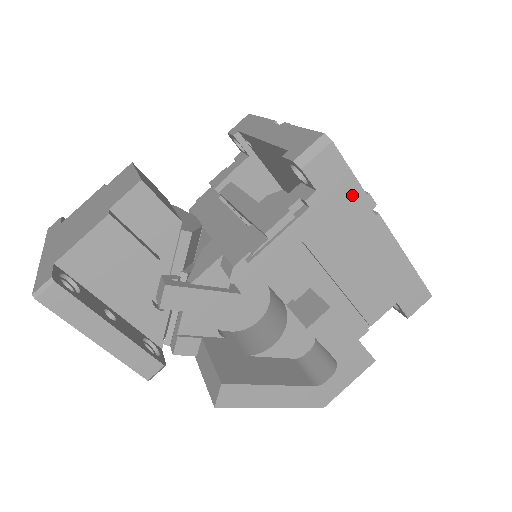
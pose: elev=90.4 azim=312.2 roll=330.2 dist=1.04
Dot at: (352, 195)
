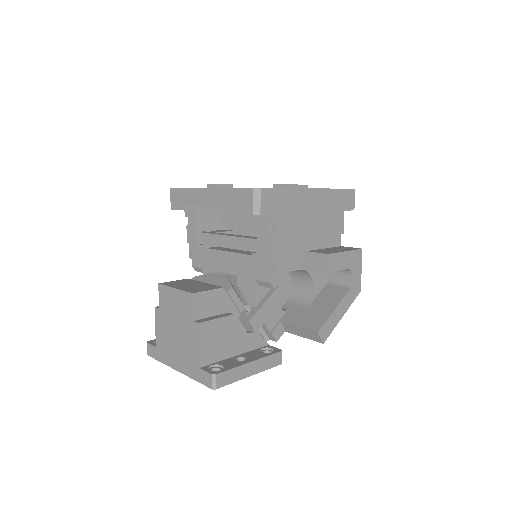
Dot at: (287, 197)
